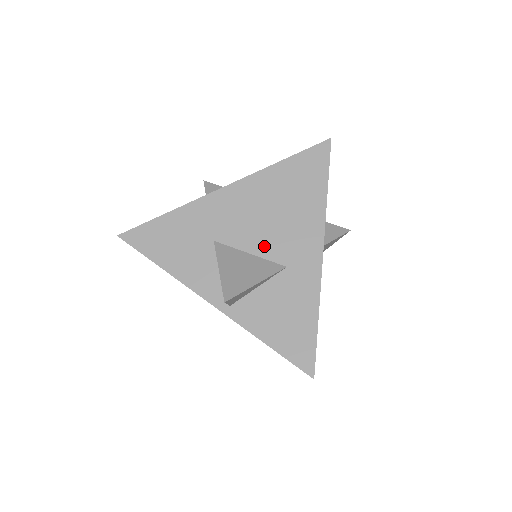
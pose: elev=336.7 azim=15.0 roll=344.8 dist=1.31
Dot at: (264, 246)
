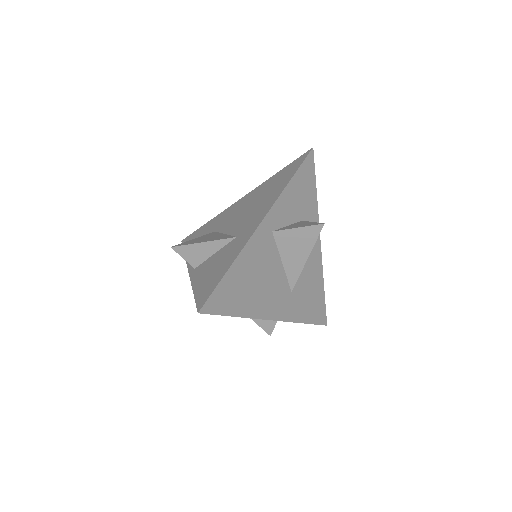
Dot at: (234, 227)
